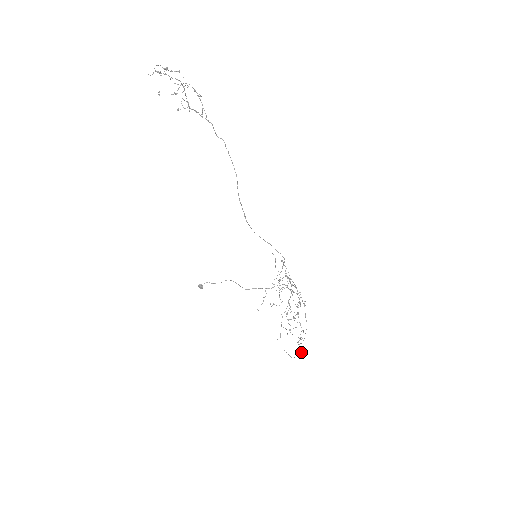
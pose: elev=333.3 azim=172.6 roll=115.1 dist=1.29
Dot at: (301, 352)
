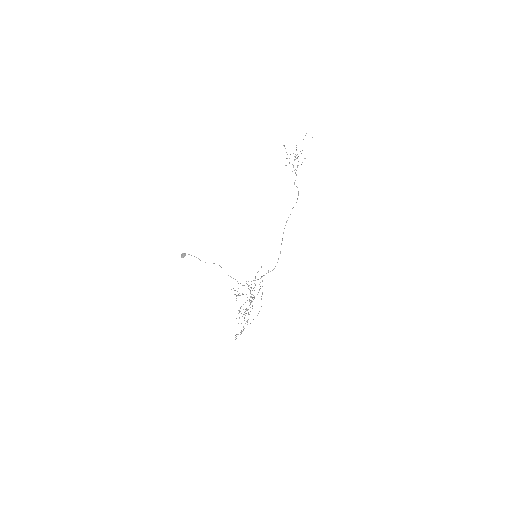
Dot at: occluded
